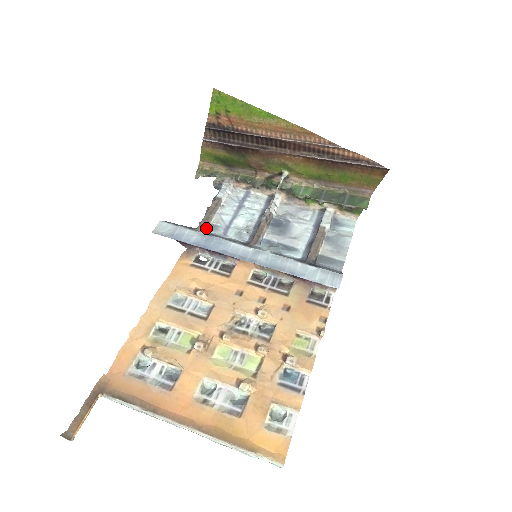
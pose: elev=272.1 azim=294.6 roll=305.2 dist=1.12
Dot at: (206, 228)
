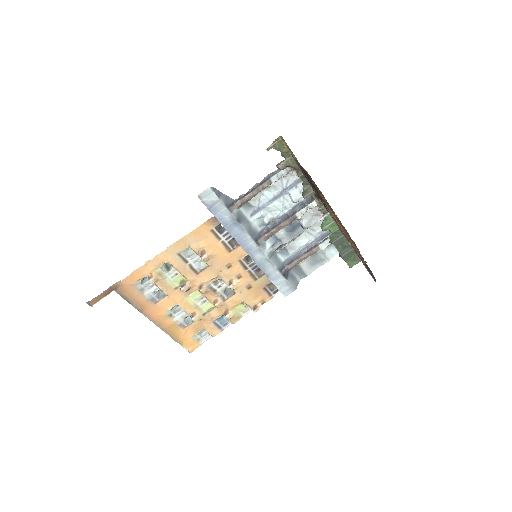
Dot at: (242, 206)
